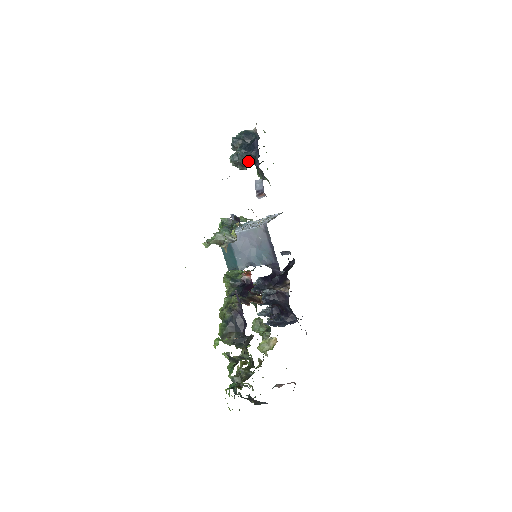
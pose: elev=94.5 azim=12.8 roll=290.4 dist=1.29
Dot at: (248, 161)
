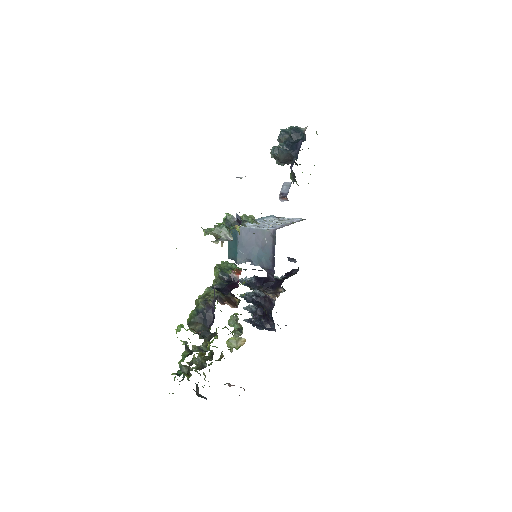
Dot at: (286, 159)
